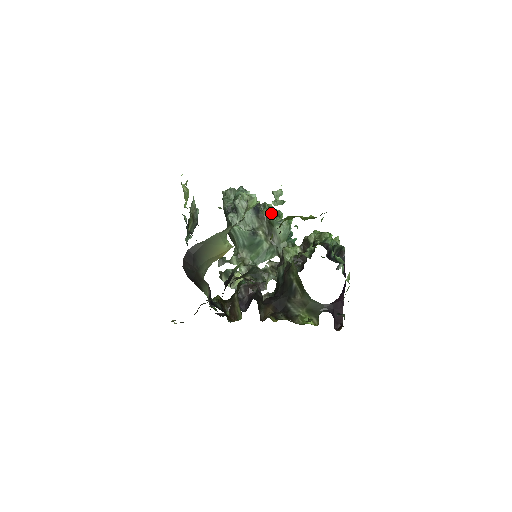
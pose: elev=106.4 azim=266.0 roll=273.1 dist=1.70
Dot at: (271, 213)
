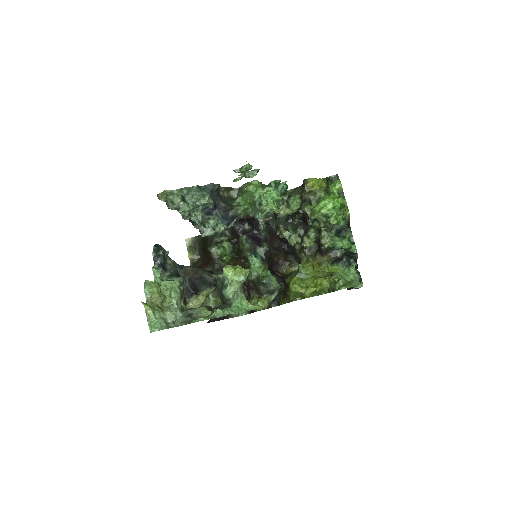
Dot at: (251, 213)
